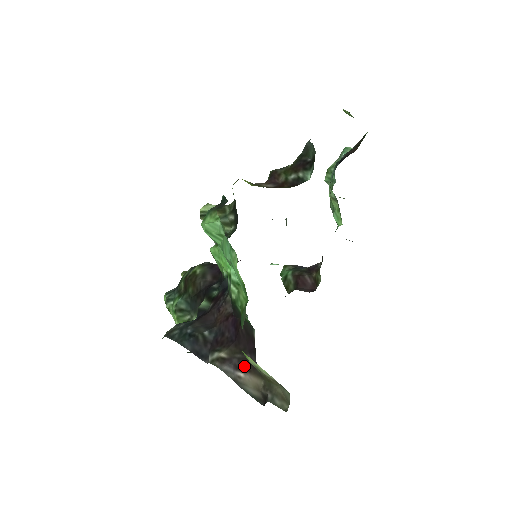
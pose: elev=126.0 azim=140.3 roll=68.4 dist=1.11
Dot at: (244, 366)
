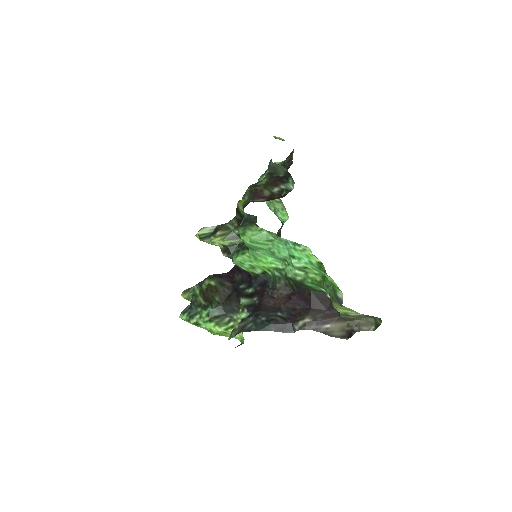
Dot at: (329, 319)
